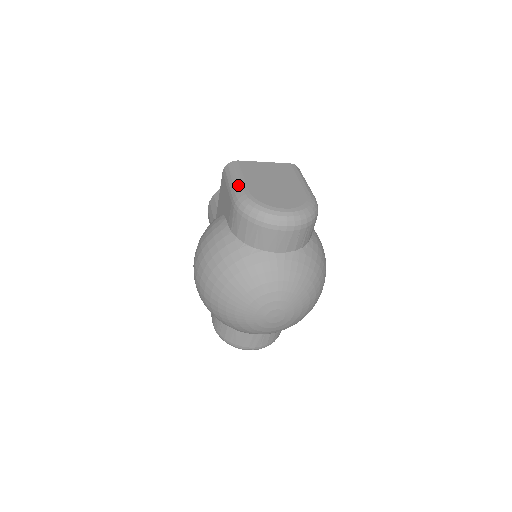
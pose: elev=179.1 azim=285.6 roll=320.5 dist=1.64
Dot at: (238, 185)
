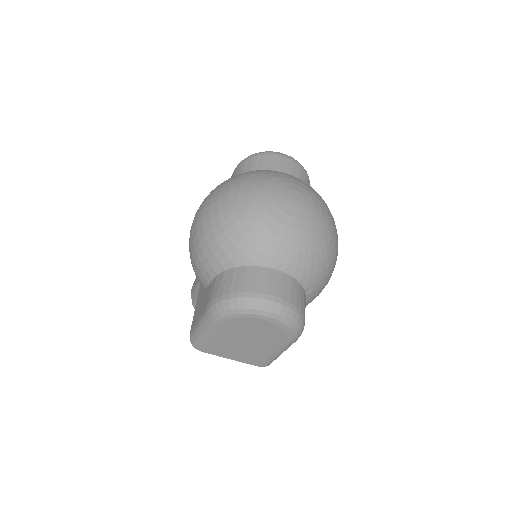
Dot at: occluded
